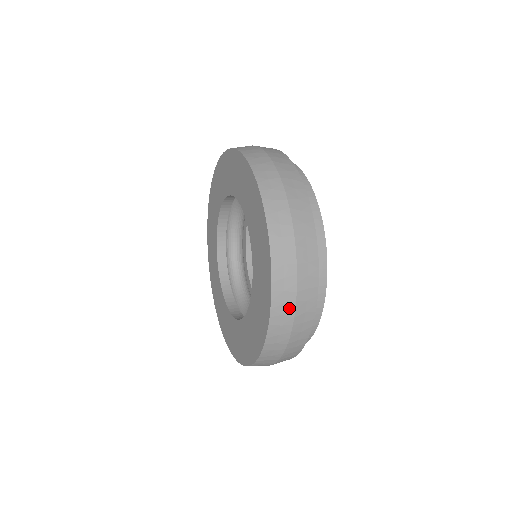
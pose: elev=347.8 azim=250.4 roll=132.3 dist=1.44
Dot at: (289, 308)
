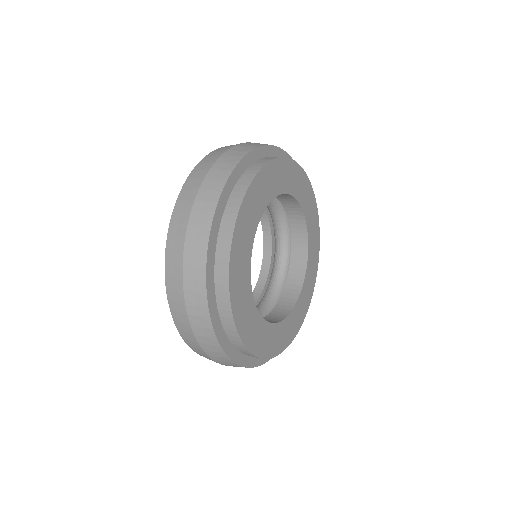
Dot at: (206, 356)
